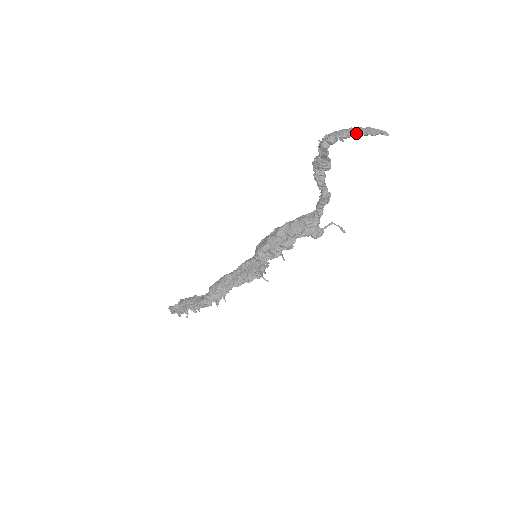
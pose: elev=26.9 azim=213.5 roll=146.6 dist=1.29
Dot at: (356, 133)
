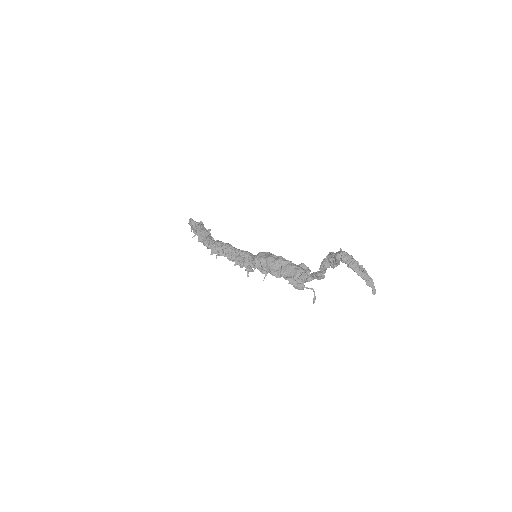
Dot at: (359, 273)
